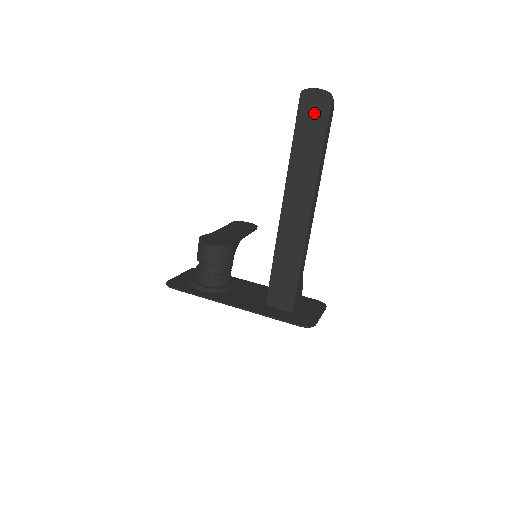
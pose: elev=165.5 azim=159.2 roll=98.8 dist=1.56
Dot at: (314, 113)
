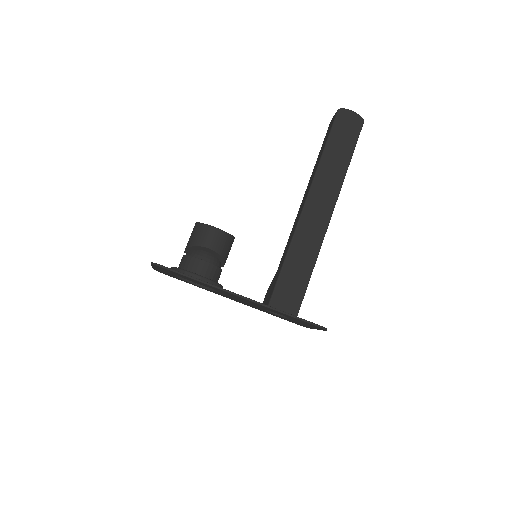
Dot at: (348, 129)
